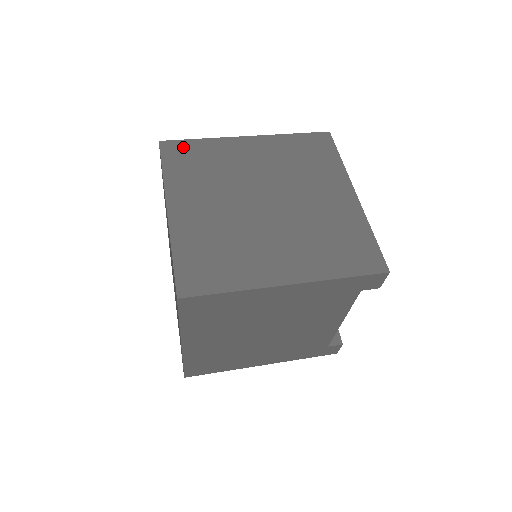
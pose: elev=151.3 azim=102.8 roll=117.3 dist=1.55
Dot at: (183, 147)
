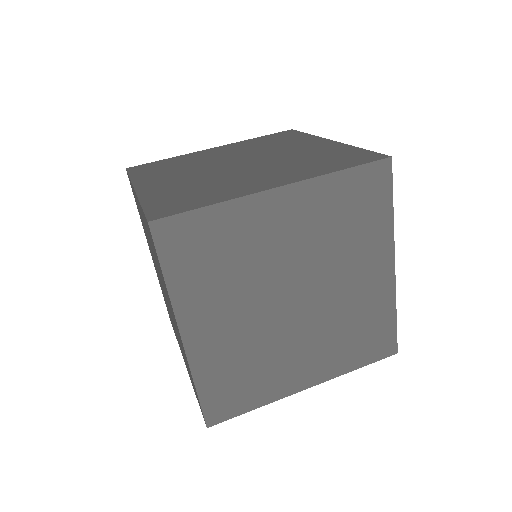
Dot at: (187, 228)
